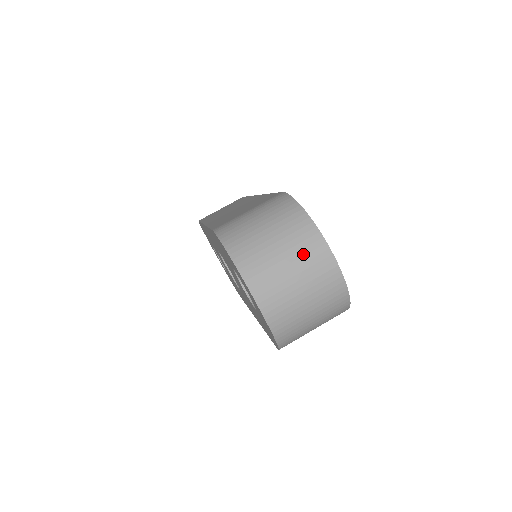
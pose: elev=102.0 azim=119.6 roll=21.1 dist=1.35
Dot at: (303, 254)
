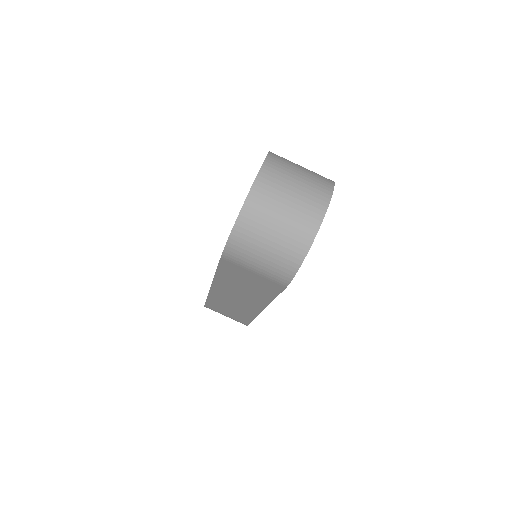
Dot at: (311, 189)
